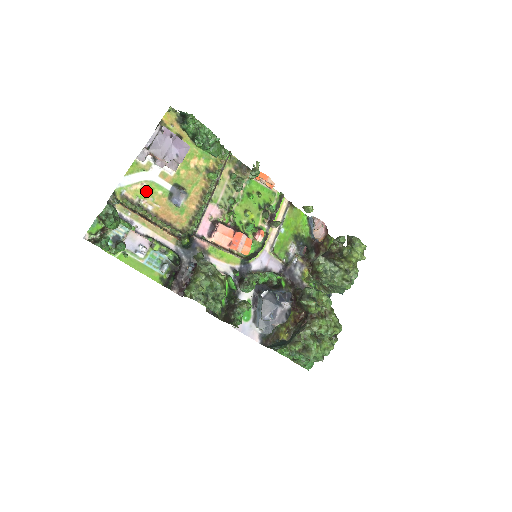
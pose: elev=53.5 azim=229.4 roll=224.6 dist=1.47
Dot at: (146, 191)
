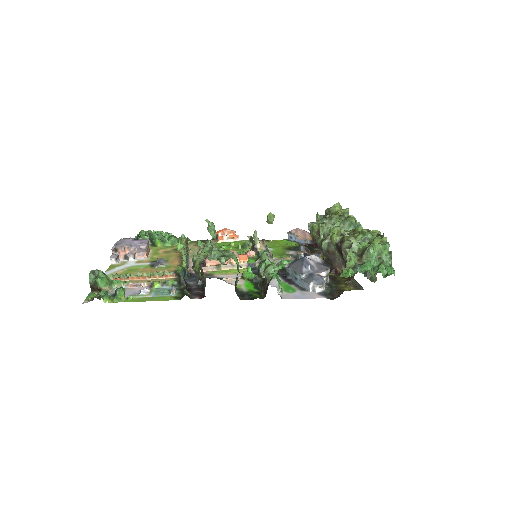
Dot at: (129, 271)
